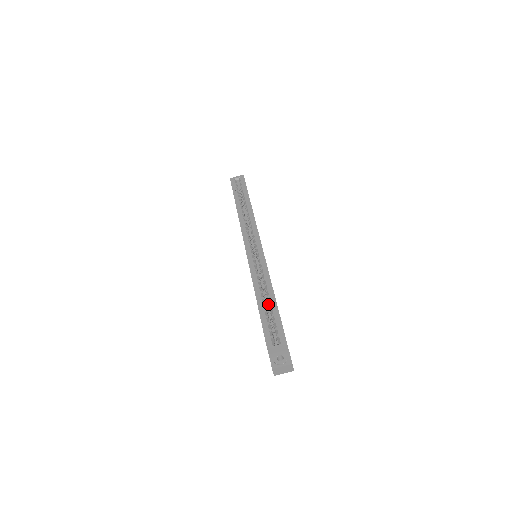
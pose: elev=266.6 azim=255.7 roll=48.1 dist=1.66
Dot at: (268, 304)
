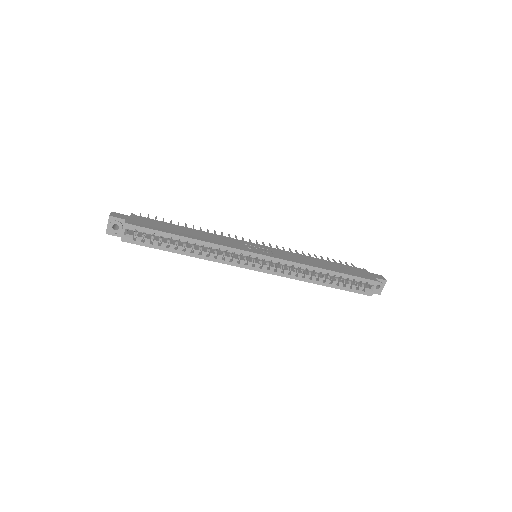
Dot at: occluded
